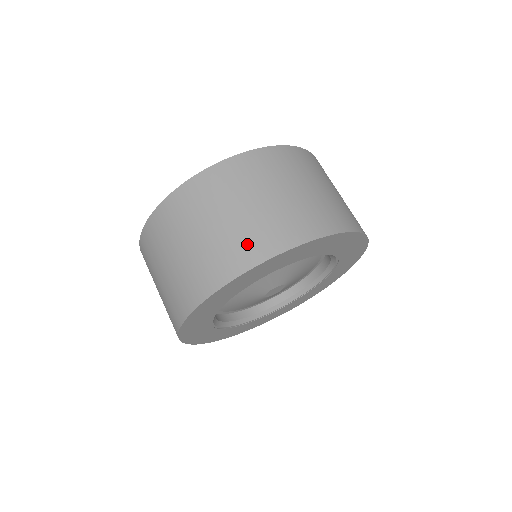
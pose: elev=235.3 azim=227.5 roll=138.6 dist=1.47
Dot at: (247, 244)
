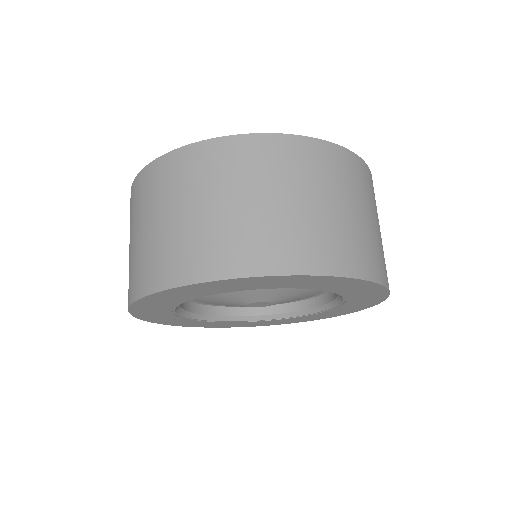
Dot at: (296, 244)
